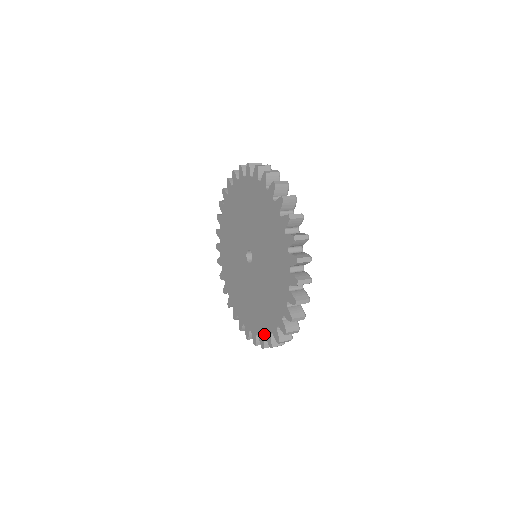
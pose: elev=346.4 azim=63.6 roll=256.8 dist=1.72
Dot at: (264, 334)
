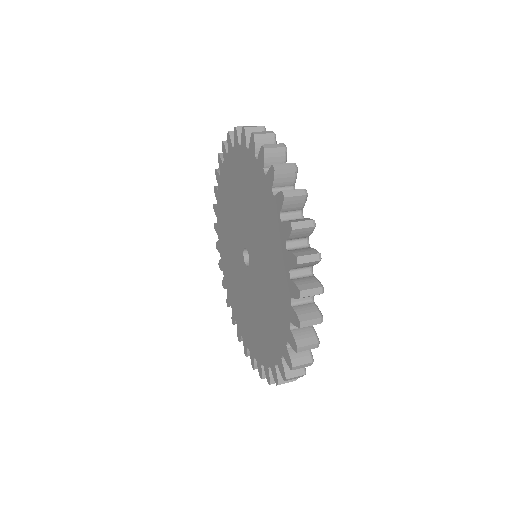
Dot at: (248, 348)
